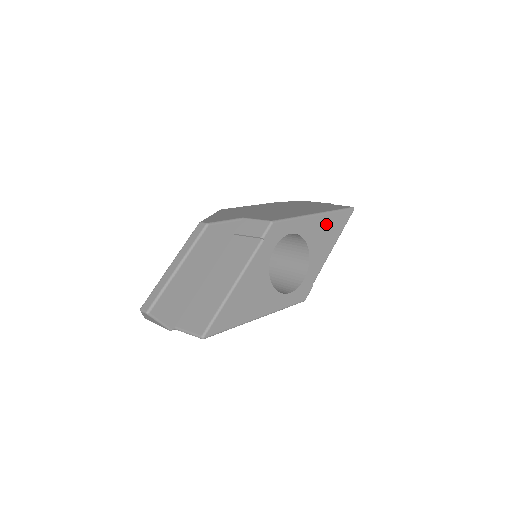
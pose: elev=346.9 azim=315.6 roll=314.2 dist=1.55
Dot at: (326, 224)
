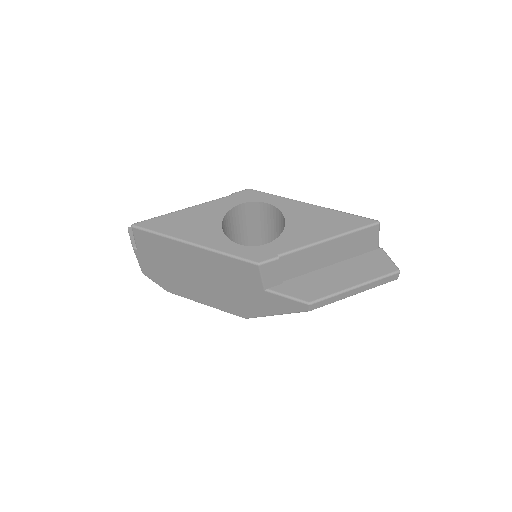
Dot at: (322, 216)
